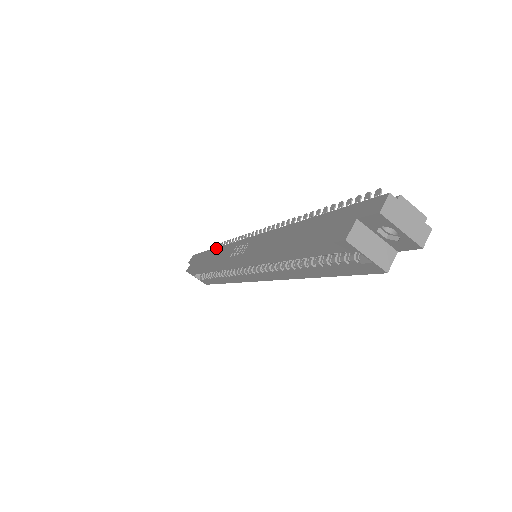
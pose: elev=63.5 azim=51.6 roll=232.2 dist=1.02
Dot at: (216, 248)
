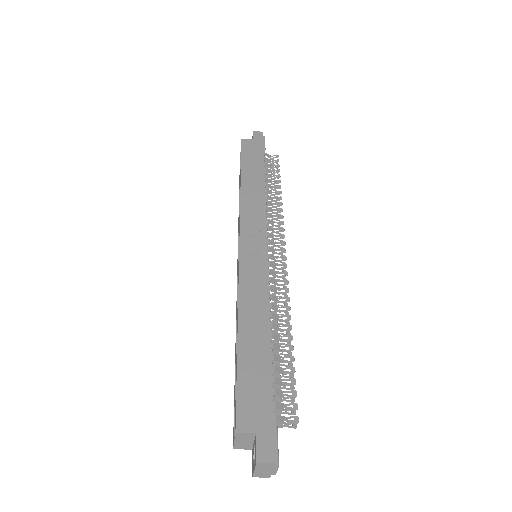
Dot at: (264, 184)
